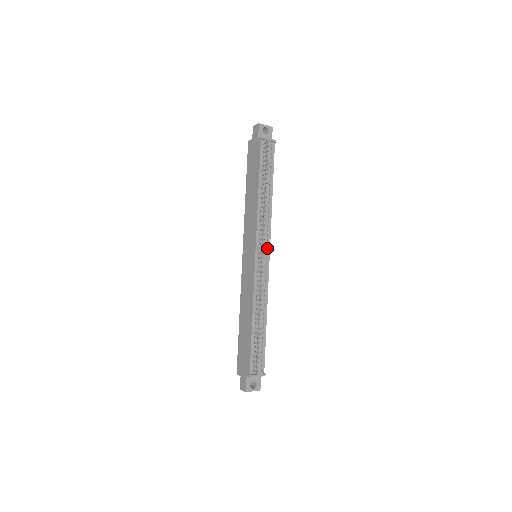
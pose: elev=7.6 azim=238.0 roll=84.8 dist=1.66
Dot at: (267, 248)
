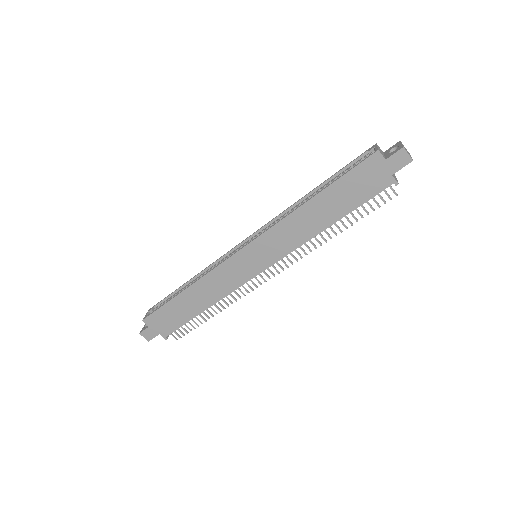
Dot at: occluded
